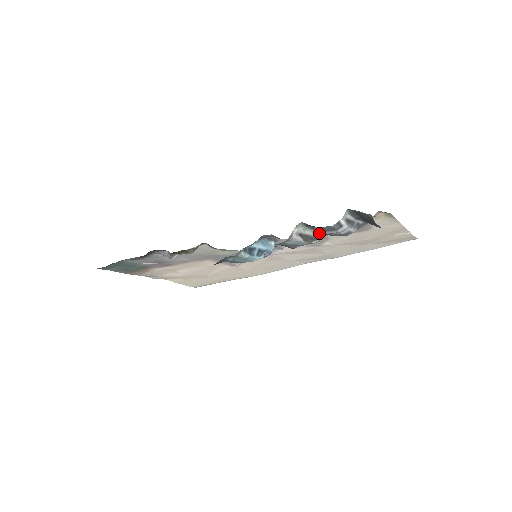
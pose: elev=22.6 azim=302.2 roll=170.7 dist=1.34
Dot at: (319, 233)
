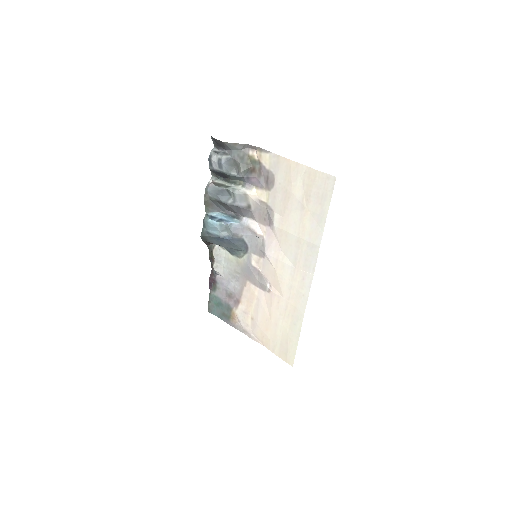
Dot at: (232, 184)
